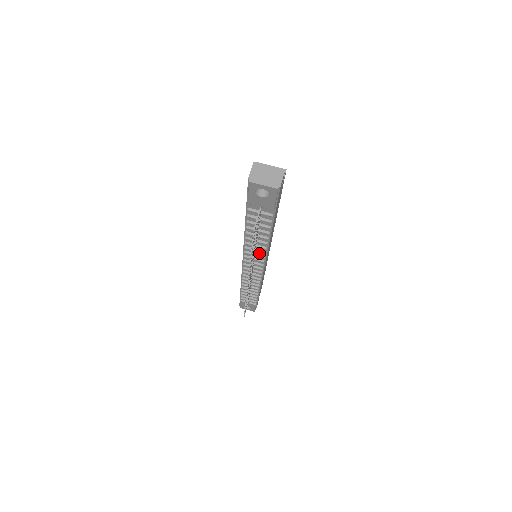
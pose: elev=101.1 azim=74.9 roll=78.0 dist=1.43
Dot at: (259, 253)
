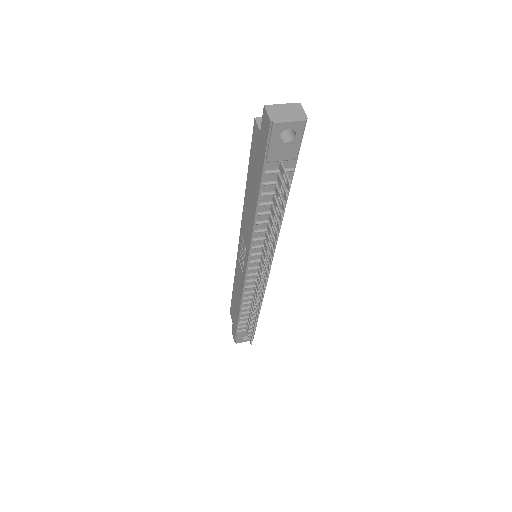
Dot at: occluded
